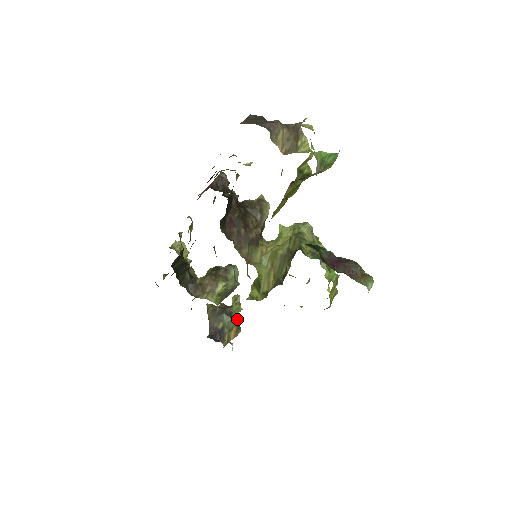
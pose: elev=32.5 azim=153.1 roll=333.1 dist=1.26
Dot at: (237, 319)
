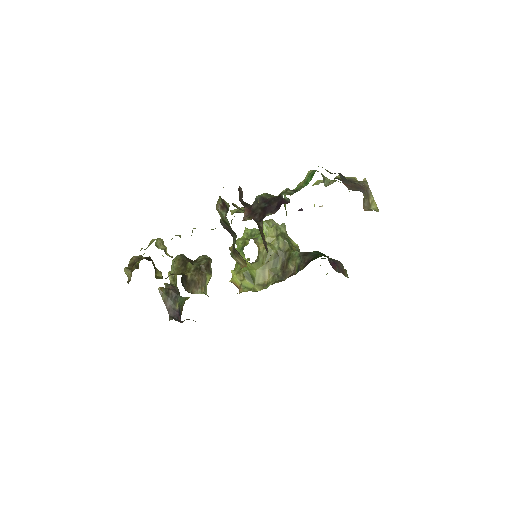
Dot at: occluded
